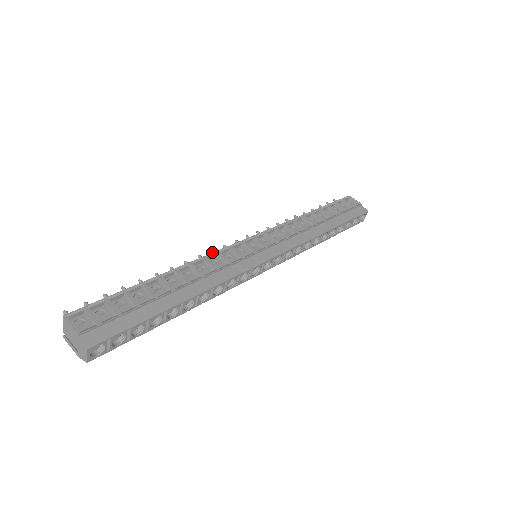
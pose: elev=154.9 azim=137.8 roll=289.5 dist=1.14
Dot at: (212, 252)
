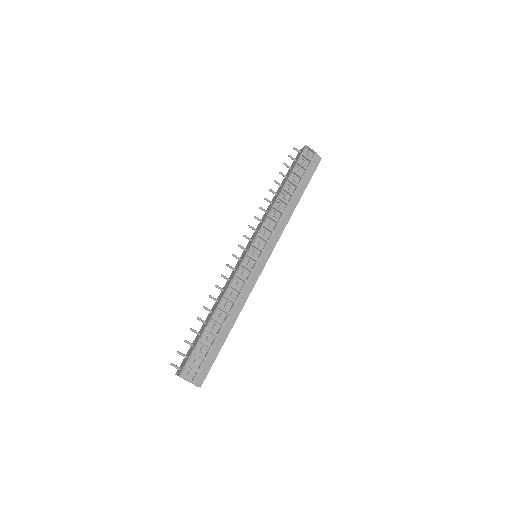
Dot at: occluded
